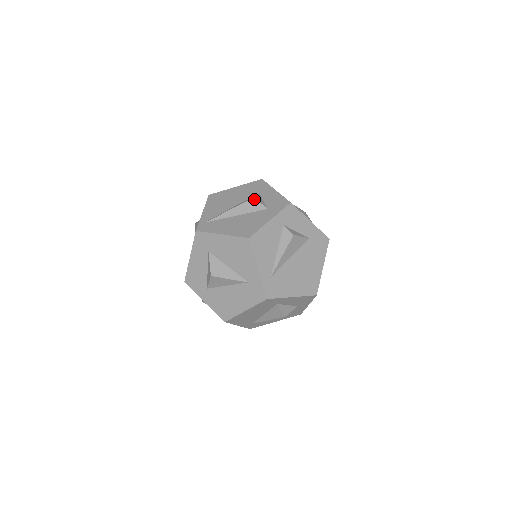
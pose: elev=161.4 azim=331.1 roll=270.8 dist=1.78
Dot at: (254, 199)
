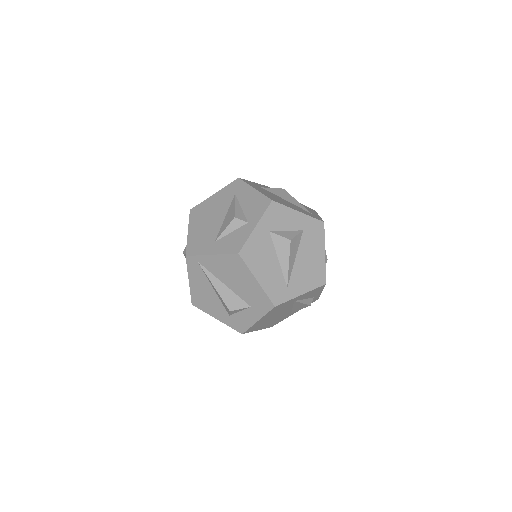
Dot at: (228, 310)
